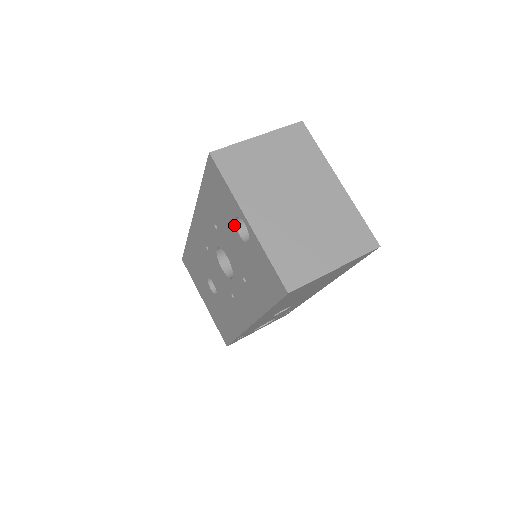
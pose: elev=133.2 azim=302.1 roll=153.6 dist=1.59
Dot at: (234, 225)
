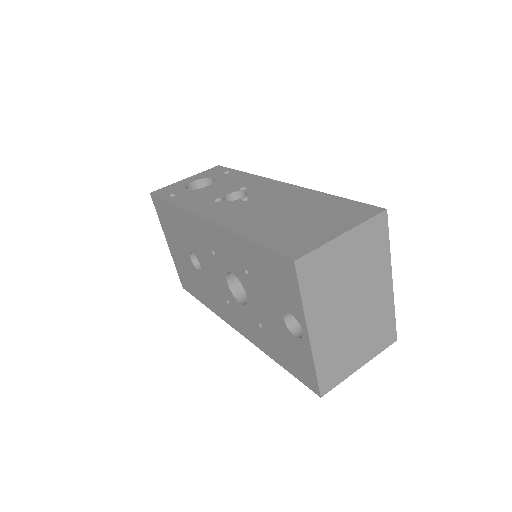
Dot at: (283, 311)
